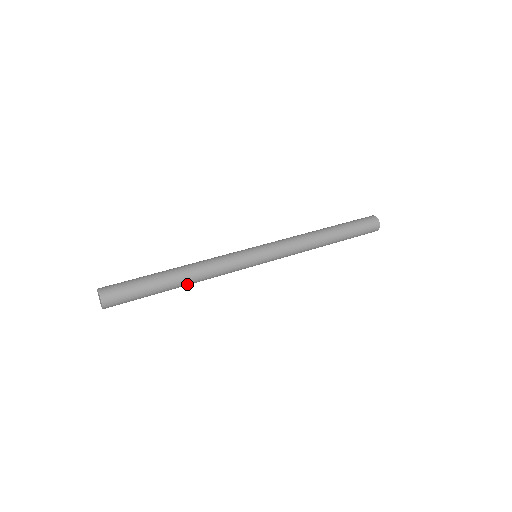
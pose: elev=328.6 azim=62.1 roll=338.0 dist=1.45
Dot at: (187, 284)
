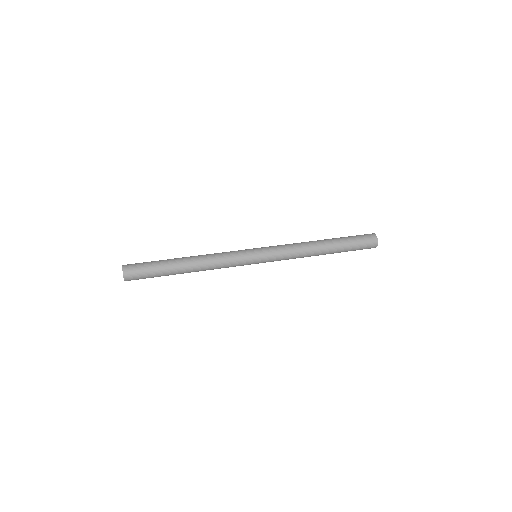
Dot at: occluded
